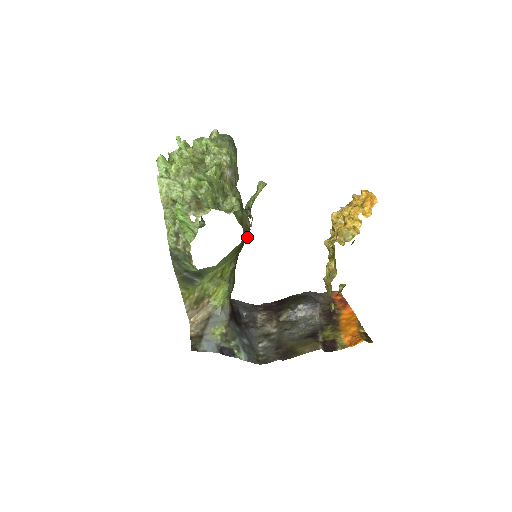
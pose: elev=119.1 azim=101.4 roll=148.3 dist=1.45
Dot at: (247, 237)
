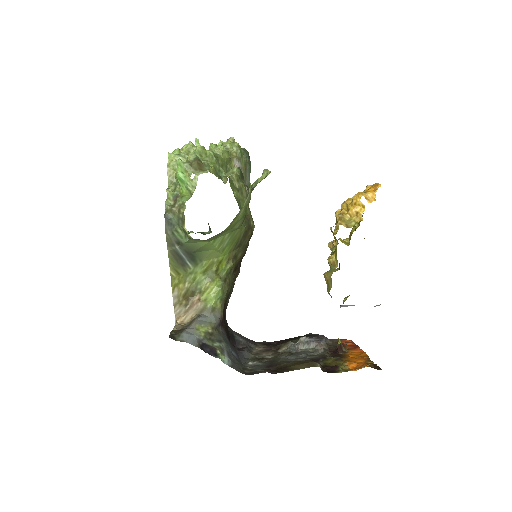
Dot at: (244, 205)
